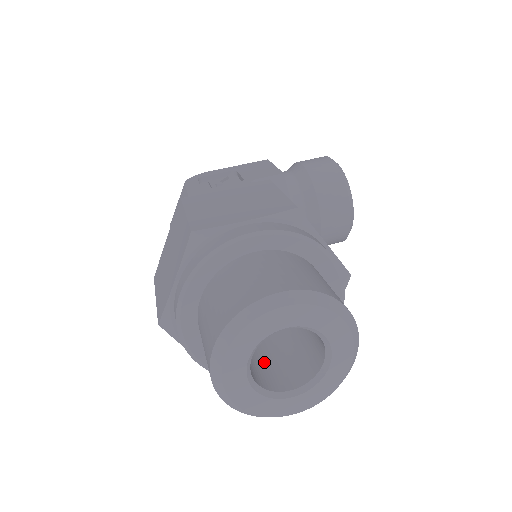
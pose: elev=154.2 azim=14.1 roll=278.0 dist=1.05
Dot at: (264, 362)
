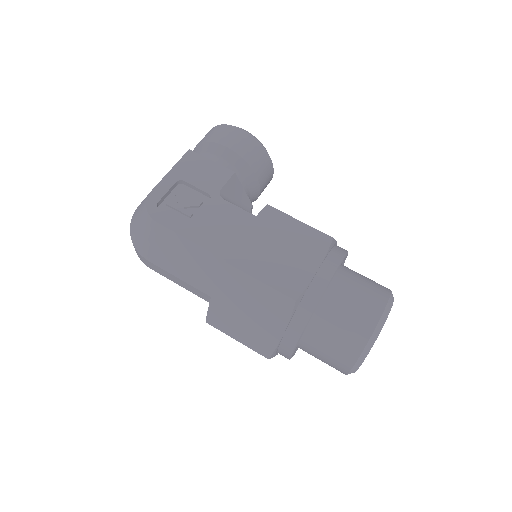
Dot at: occluded
